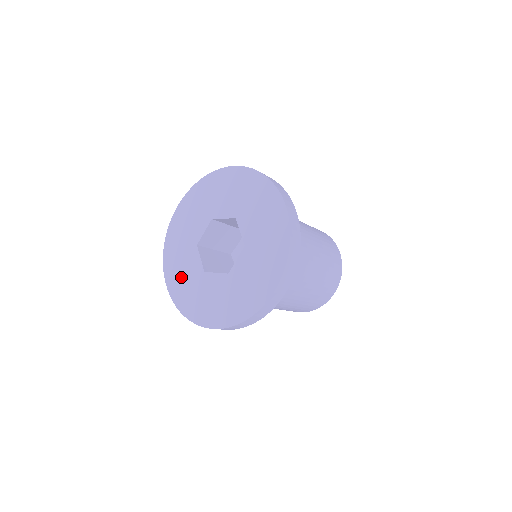
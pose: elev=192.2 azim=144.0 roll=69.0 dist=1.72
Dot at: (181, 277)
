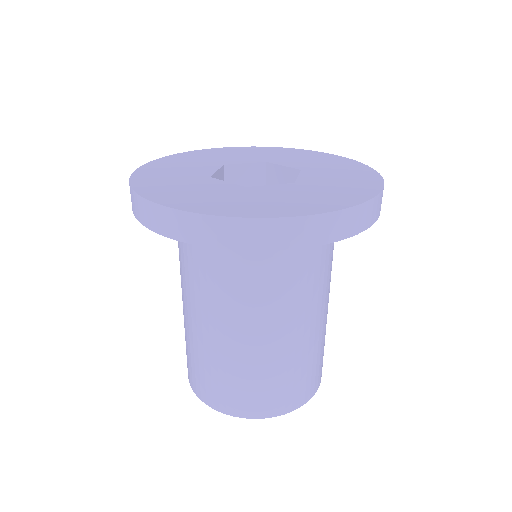
Dot at: (170, 169)
